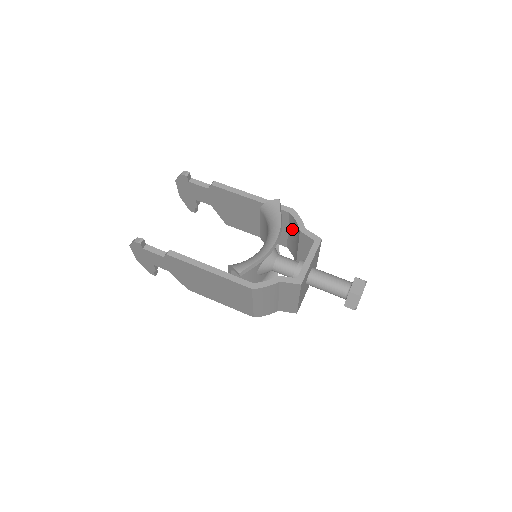
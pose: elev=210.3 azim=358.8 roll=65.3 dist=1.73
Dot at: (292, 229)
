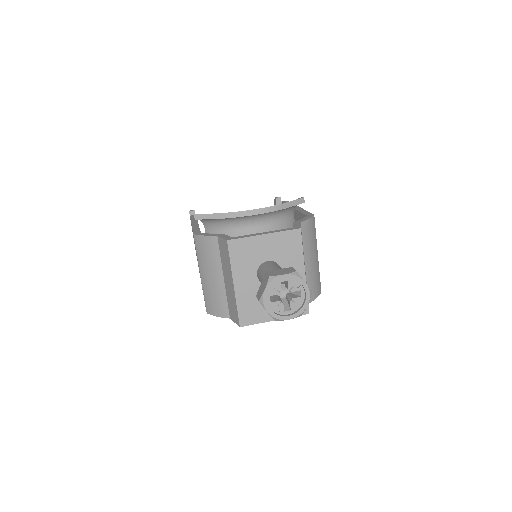
Dot at: occluded
